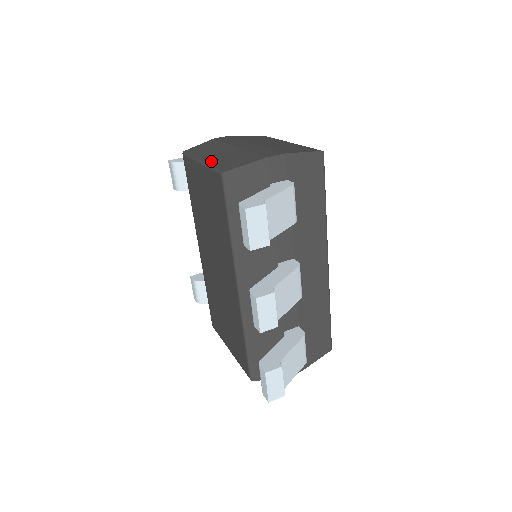
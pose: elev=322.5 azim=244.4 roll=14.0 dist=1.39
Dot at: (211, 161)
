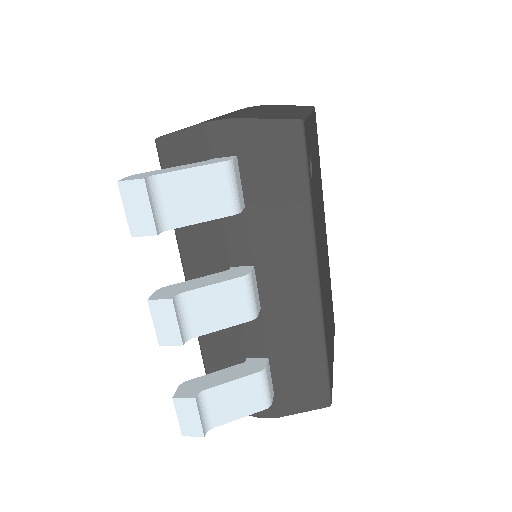
Dot at: occluded
